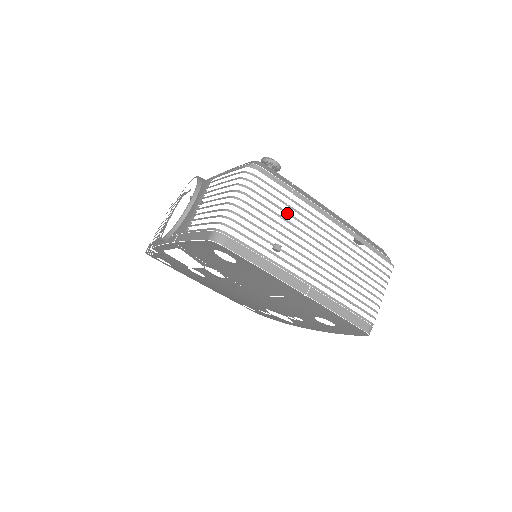
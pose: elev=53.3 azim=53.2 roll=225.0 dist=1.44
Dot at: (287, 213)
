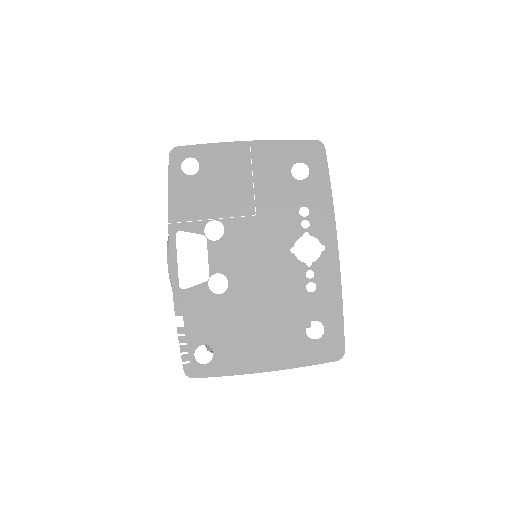
Dot at: occluded
